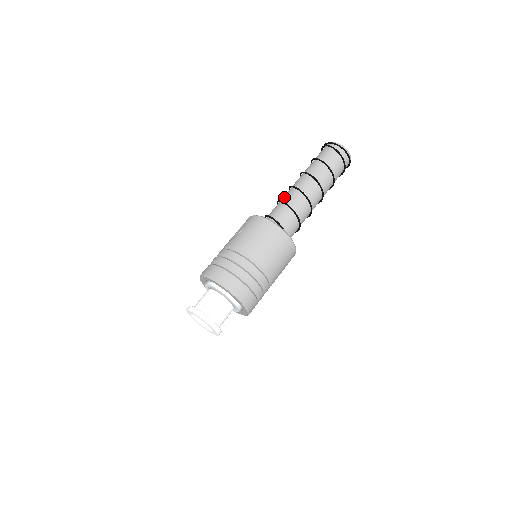
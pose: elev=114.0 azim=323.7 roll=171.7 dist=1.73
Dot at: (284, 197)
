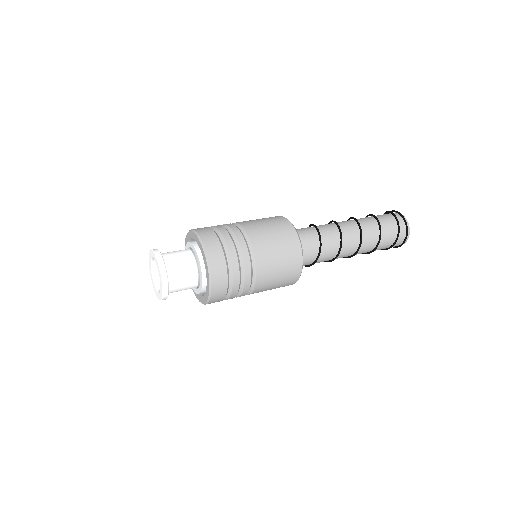
Dot at: occluded
